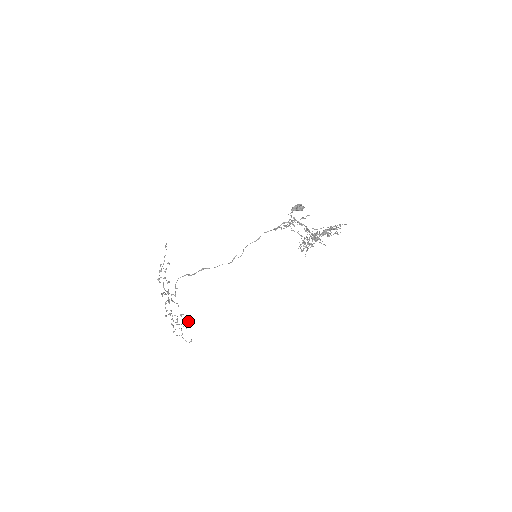
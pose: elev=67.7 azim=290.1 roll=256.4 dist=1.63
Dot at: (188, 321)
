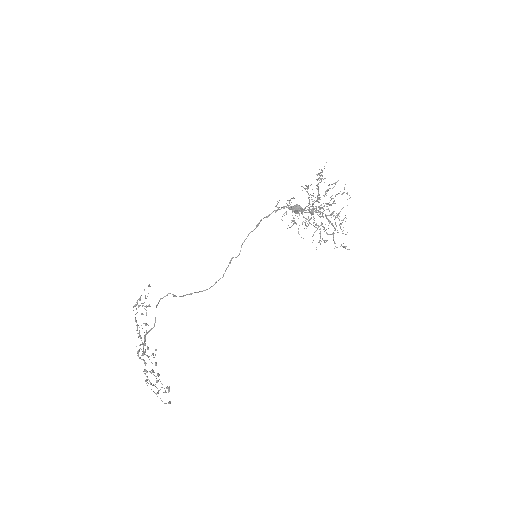
Dot at: occluded
